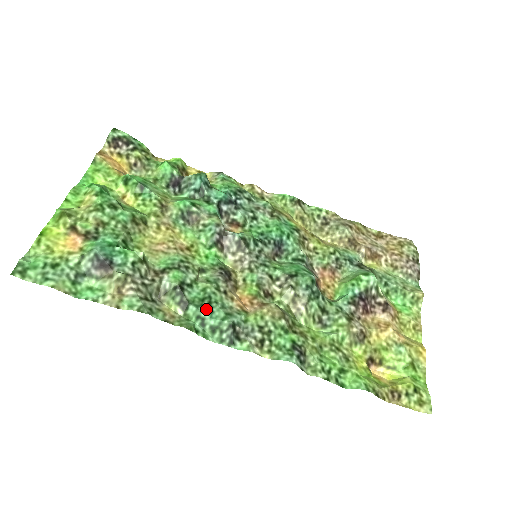
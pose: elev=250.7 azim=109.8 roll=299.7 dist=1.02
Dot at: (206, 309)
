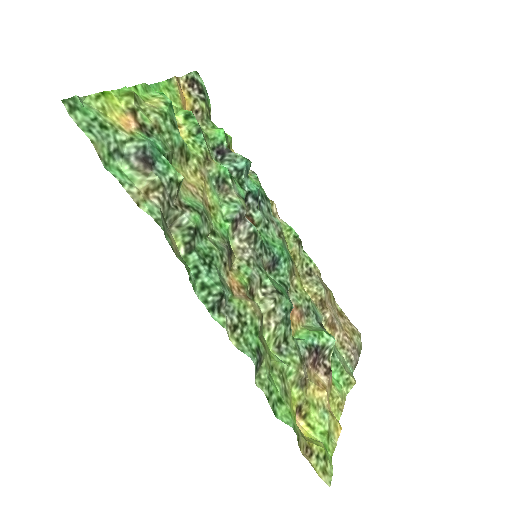
Dot at: (206, 265)
